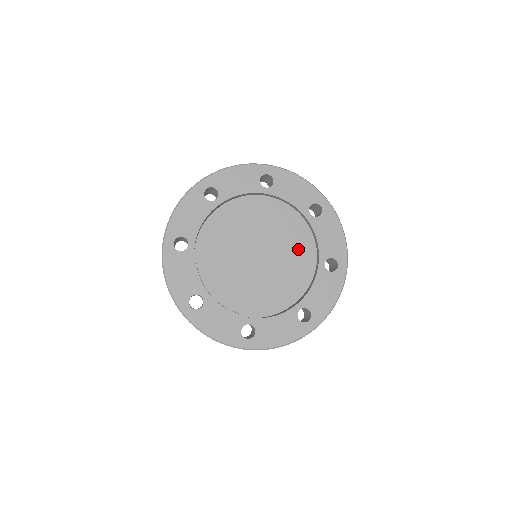
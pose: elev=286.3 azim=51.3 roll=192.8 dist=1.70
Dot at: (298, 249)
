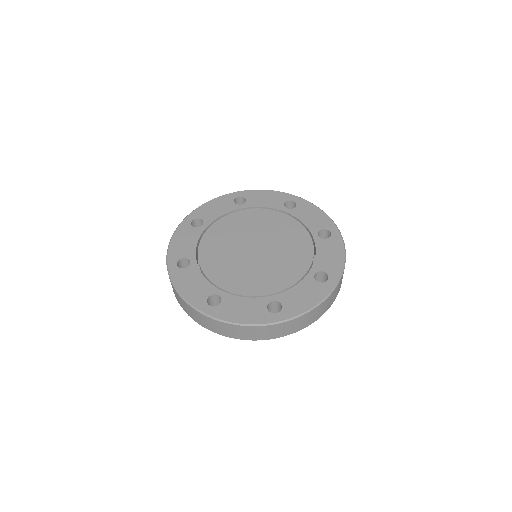
Dot at: (295, 256)
